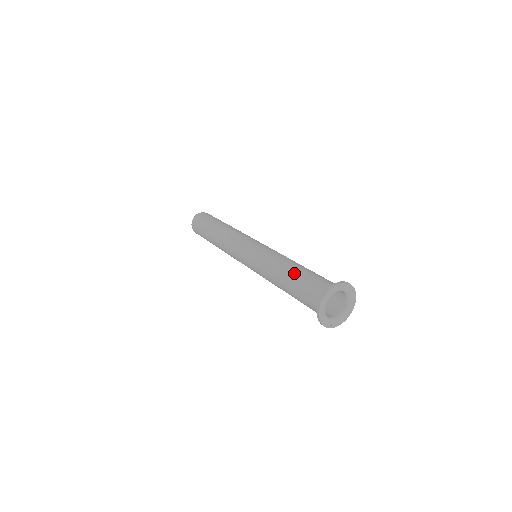
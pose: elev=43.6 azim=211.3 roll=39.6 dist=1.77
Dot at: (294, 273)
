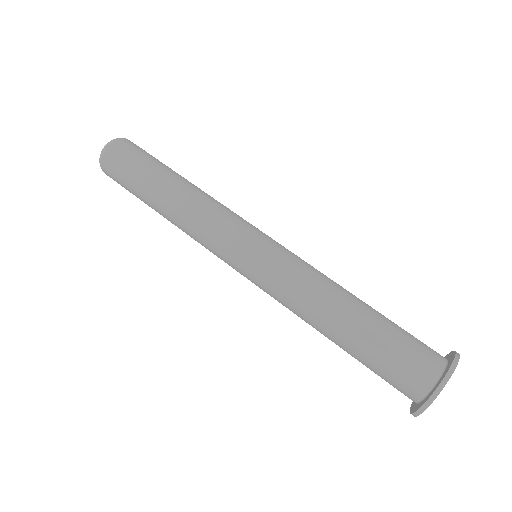
Dot at: (372, 310)
